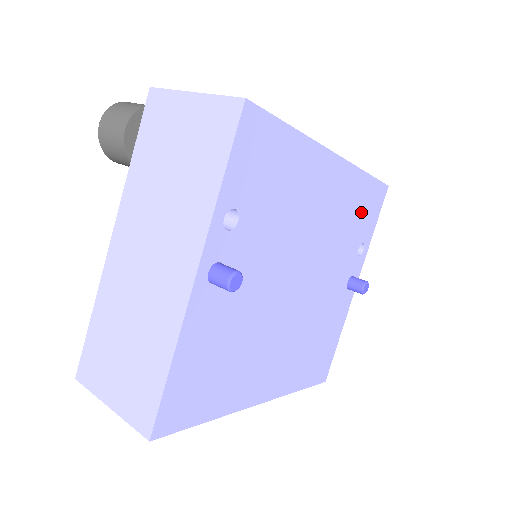
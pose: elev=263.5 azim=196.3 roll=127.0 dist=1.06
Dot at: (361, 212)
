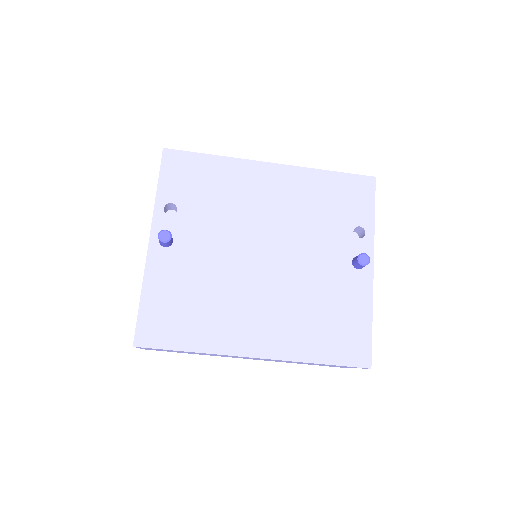
Dot at: (337, 200)
